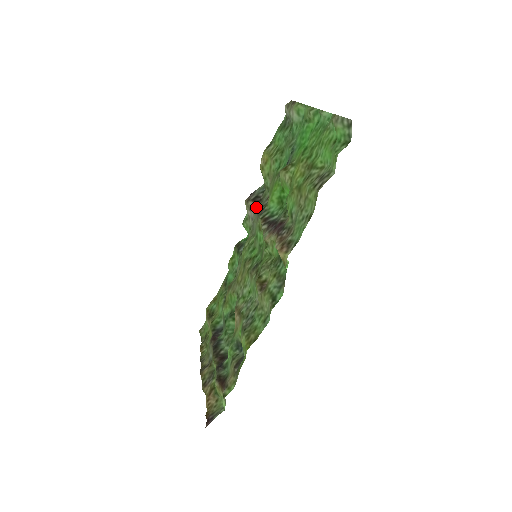
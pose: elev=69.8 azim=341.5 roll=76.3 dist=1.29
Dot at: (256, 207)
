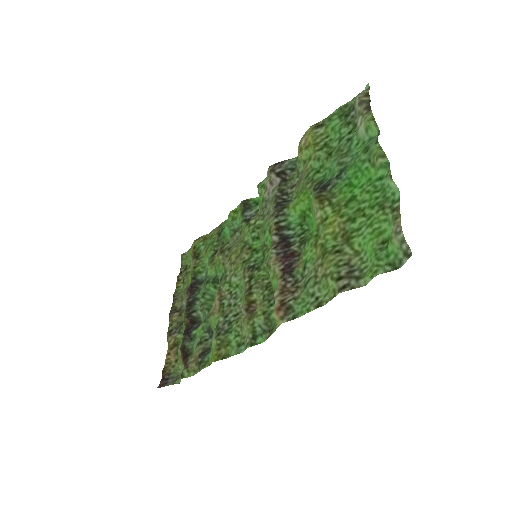
Dot at: (277, 187)
